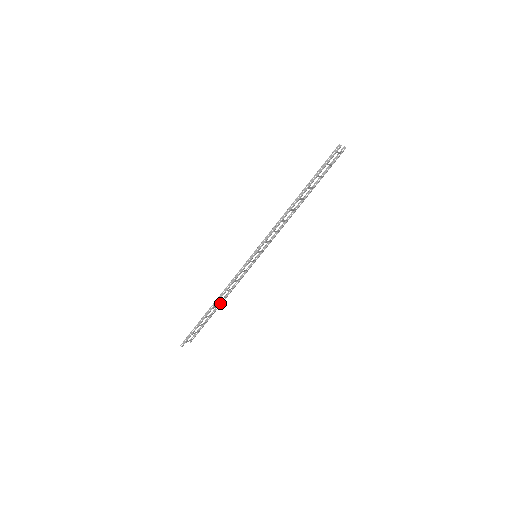
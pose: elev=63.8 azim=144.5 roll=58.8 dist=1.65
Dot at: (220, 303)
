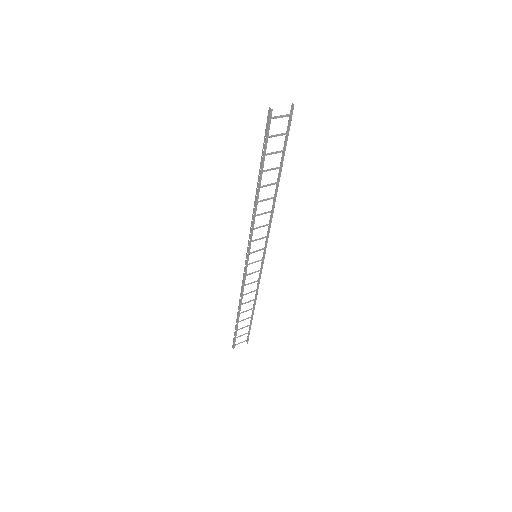
Dot at: (254, 305)
